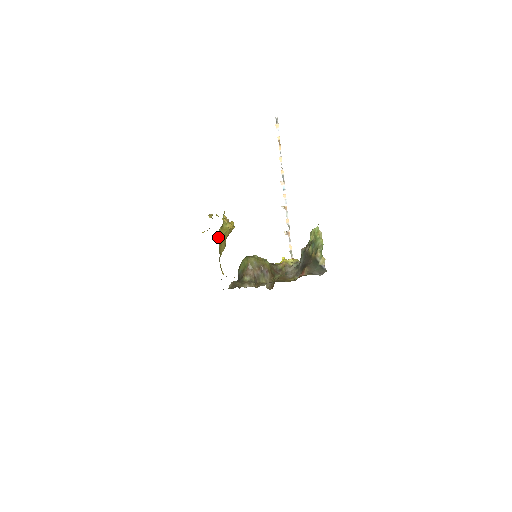
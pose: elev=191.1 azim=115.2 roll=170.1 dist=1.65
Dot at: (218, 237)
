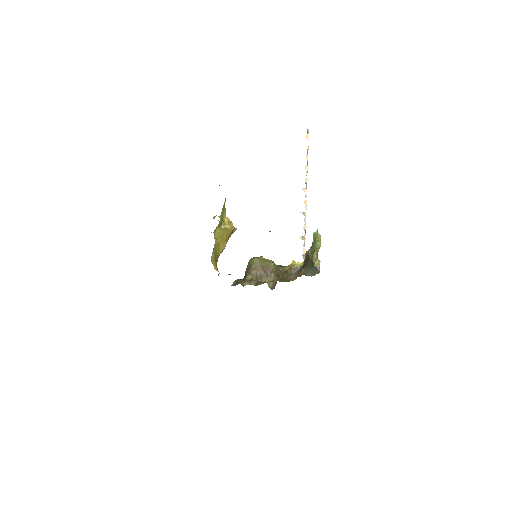
Dot at: (216, 236)
